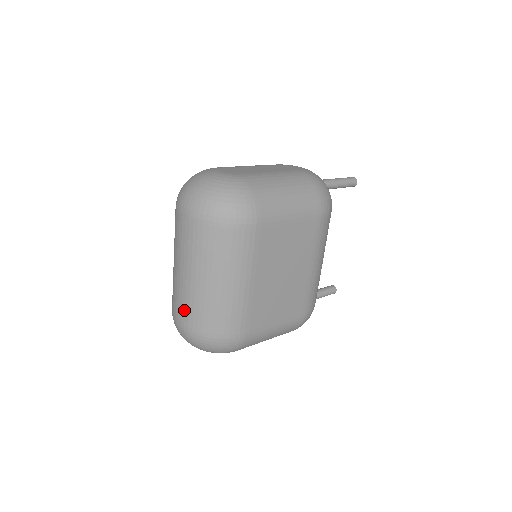
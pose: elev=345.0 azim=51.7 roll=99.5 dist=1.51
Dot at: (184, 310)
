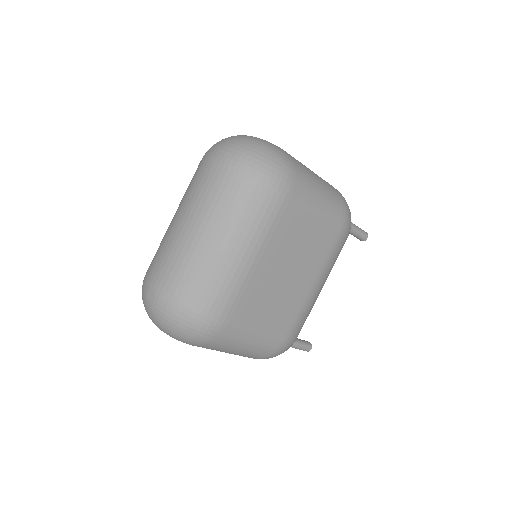
Dot at: (167, 267)
